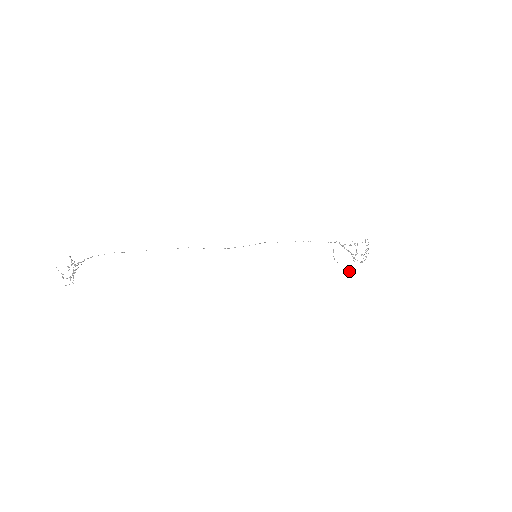
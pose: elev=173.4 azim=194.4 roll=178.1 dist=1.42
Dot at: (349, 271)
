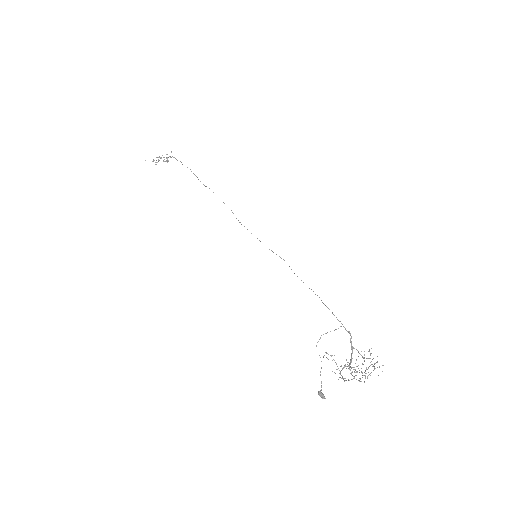
Dot at: occluded
